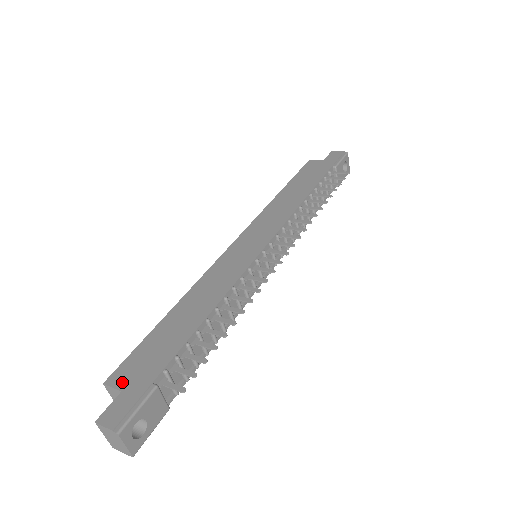
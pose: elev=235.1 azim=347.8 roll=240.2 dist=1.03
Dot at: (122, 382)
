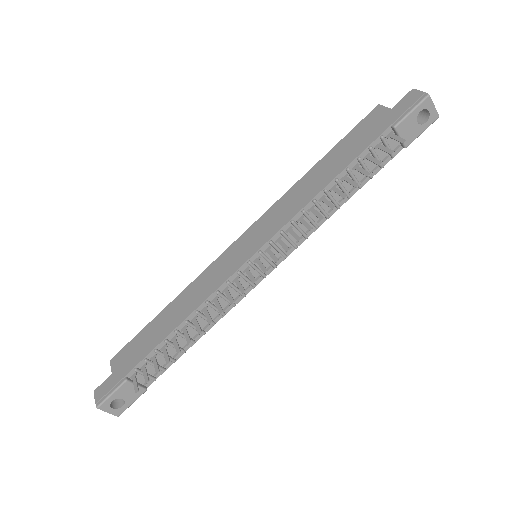
Dot at: (115, 366)
